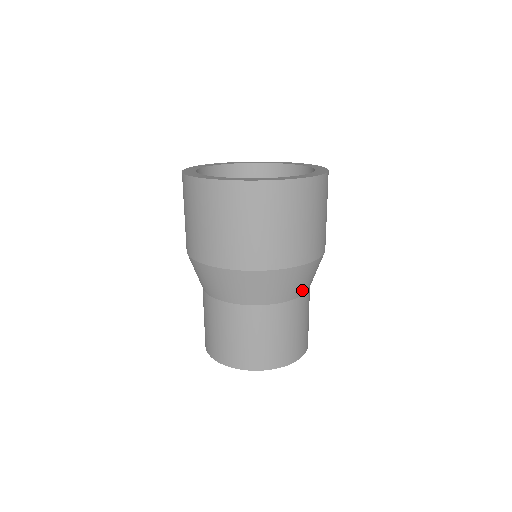
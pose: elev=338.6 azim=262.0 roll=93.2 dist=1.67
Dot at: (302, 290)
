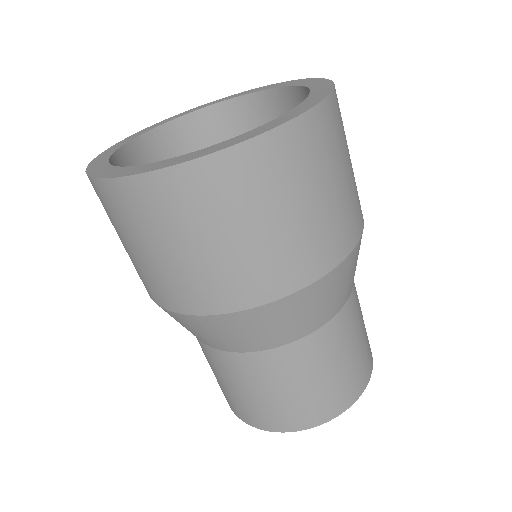
Dot at: (347, 293)
